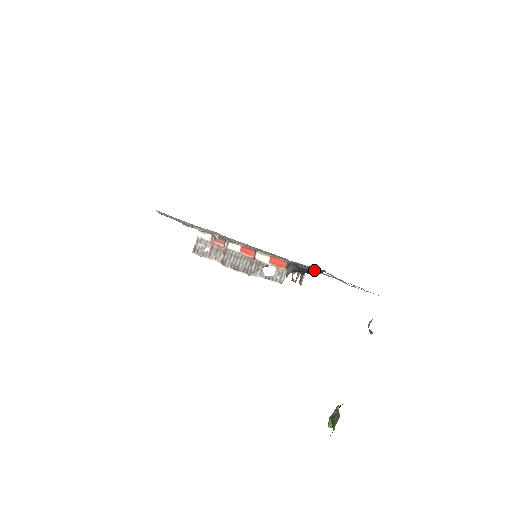
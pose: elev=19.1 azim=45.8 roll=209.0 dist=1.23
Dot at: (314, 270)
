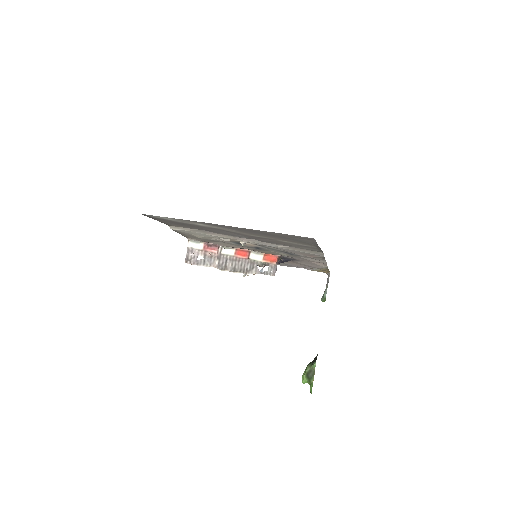
Dot at: (313, 259)
